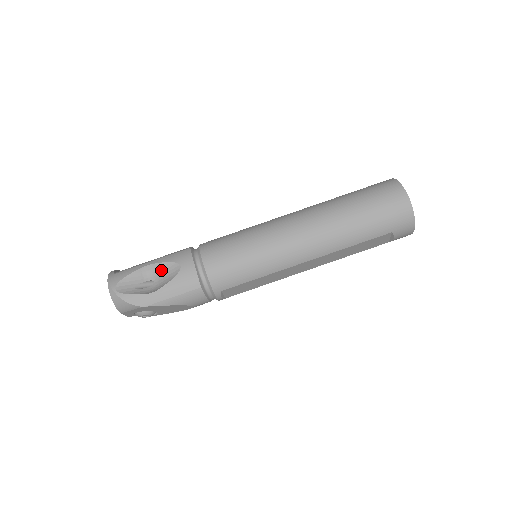
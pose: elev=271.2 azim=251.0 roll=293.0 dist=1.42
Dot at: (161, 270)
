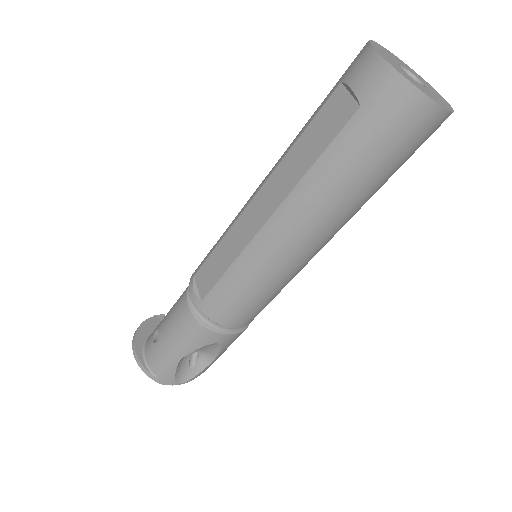
Dot at: occluded
